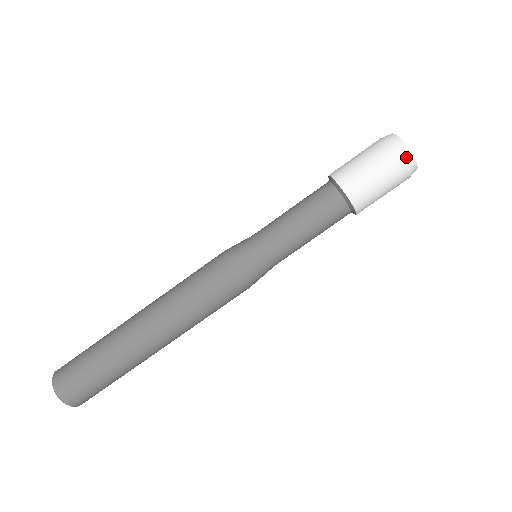
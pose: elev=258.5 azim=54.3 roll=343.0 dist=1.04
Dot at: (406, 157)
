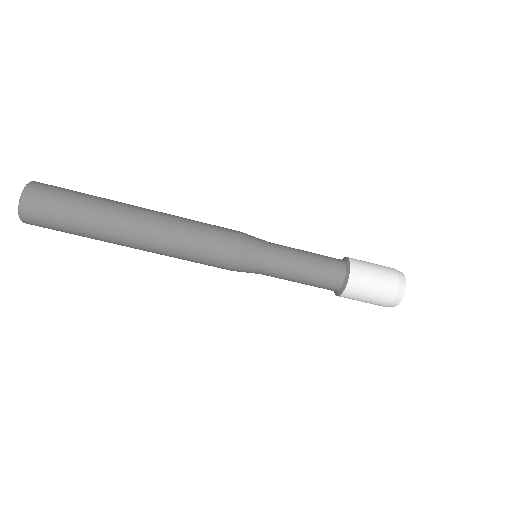
Dot at: occluded
